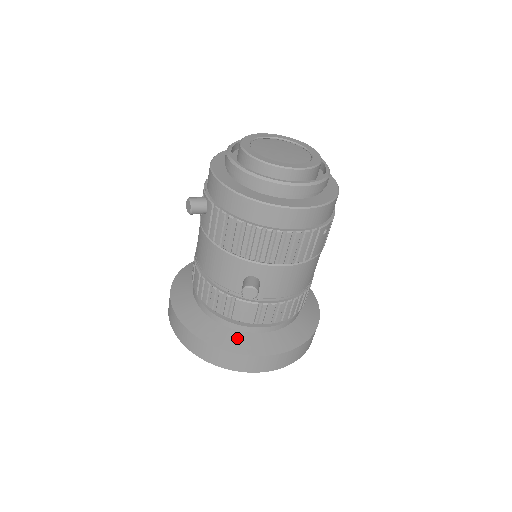
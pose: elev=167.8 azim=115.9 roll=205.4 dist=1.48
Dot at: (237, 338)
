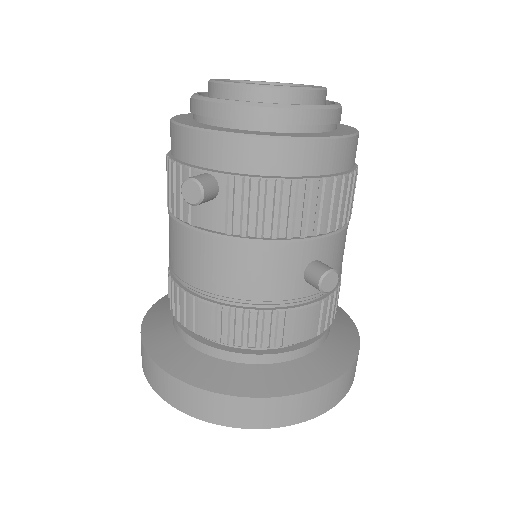
Dot at: (303, 369)
